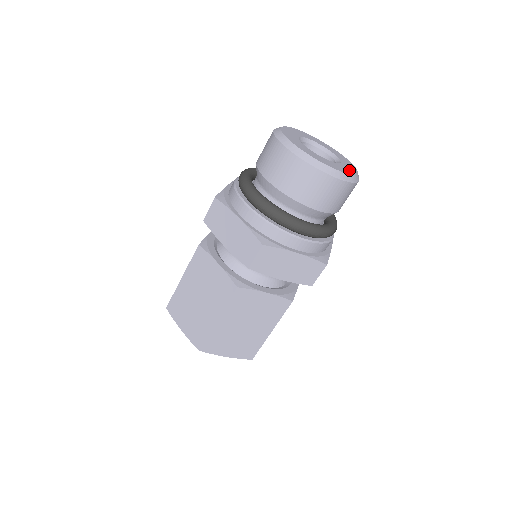
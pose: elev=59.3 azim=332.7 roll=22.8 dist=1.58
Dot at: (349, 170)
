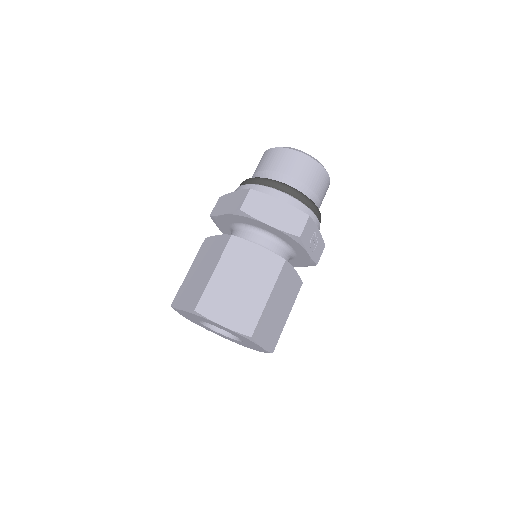
Dot at: occluded
